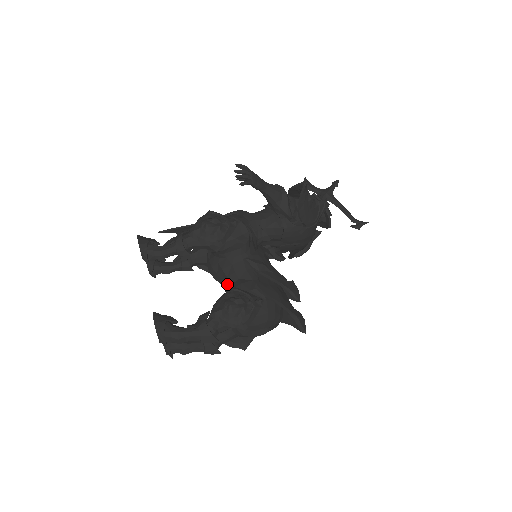
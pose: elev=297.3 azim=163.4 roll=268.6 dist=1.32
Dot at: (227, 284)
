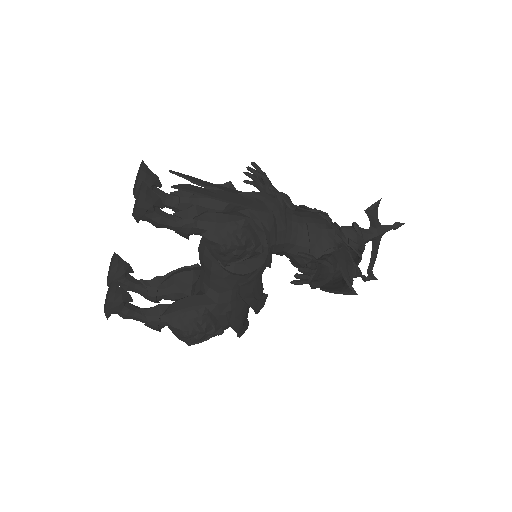
Dot at: (206, 281)
